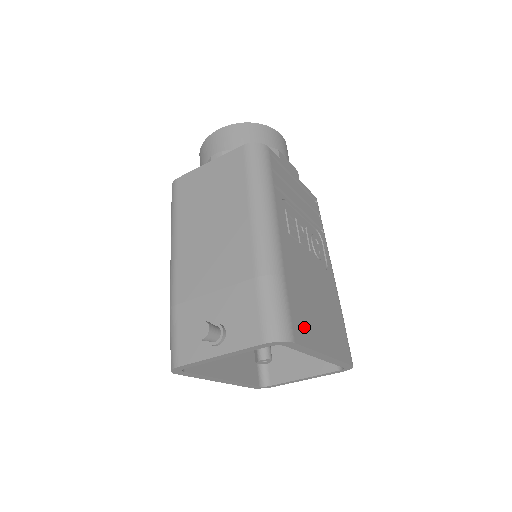
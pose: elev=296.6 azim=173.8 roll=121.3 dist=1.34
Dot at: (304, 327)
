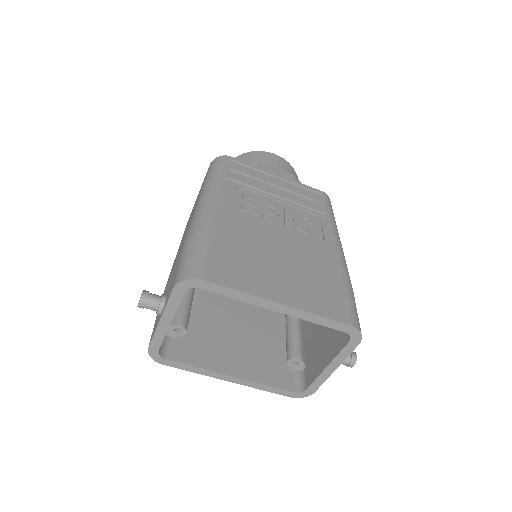
Dot at: (233, 273)
